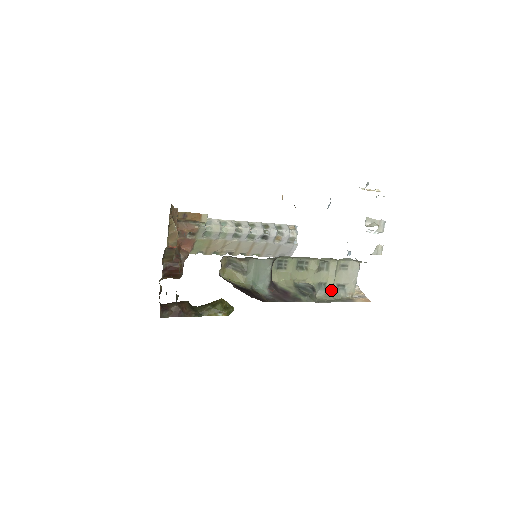
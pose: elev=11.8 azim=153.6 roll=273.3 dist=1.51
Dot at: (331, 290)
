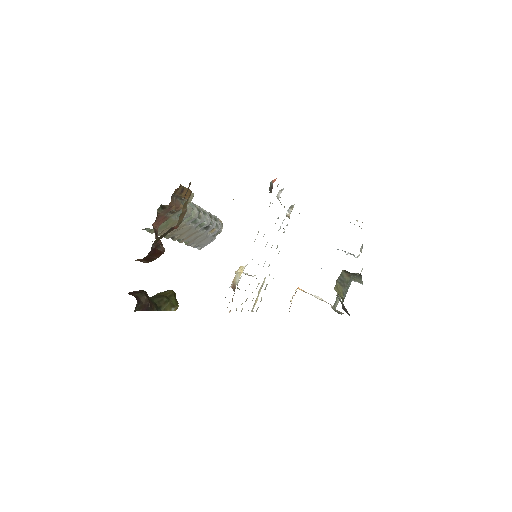
Dot at: occluded
